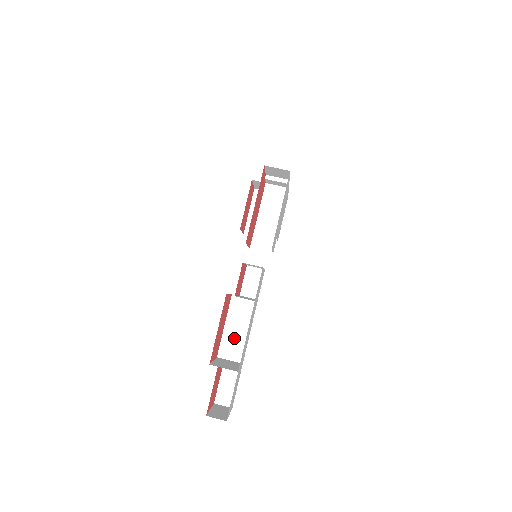
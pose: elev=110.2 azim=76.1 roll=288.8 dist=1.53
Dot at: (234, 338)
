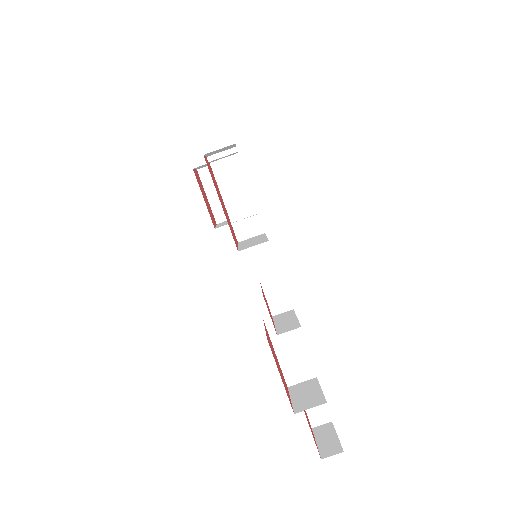
Dot at: (293, 360)
